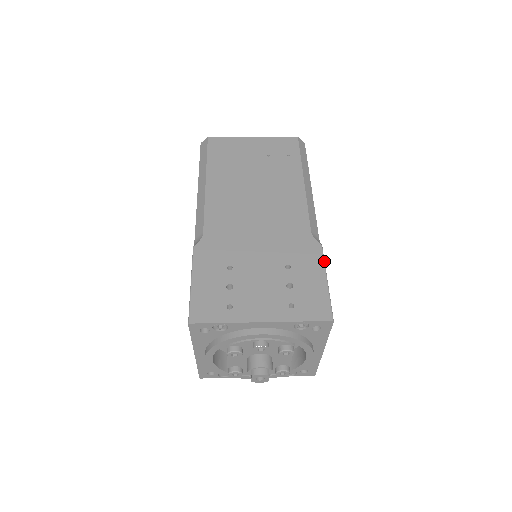
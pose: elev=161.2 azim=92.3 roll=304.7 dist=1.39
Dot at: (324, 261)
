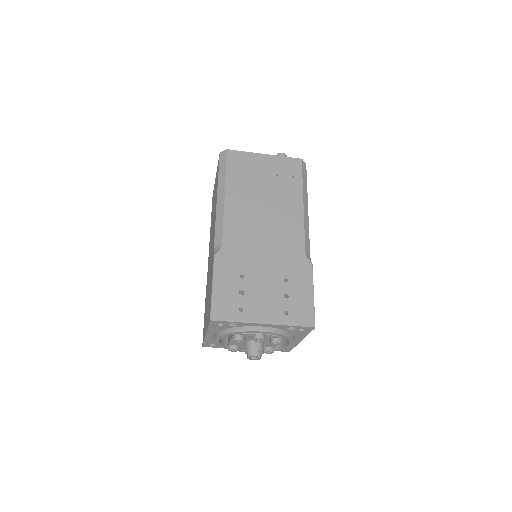
Dot at: occluded
